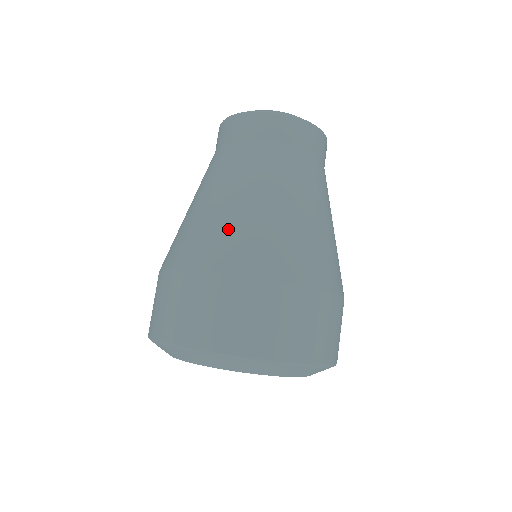
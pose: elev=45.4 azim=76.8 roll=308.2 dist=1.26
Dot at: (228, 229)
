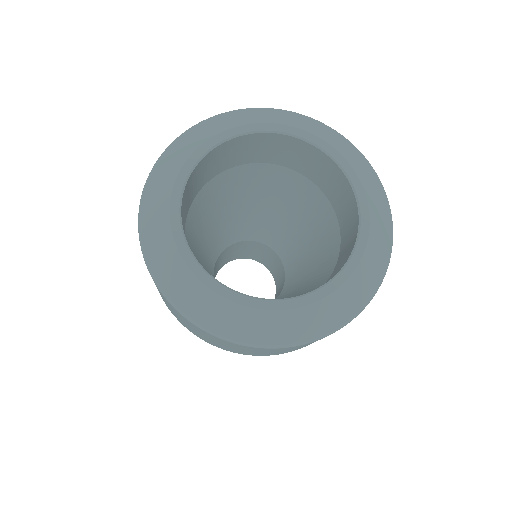
Dot at: occluded
